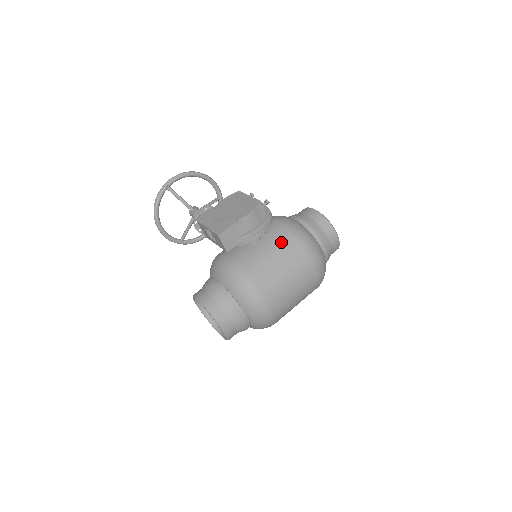
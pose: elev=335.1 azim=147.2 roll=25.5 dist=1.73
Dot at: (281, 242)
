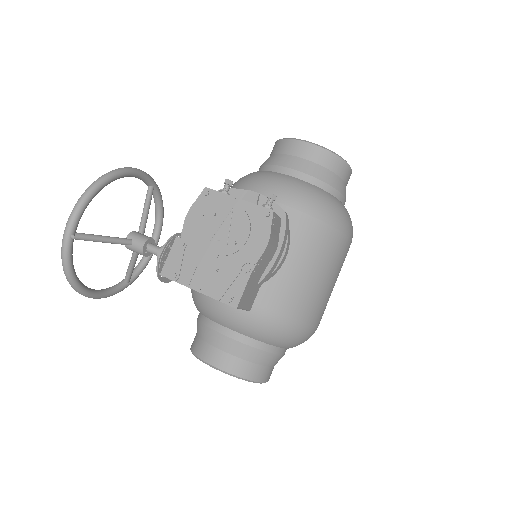
Dot at: (301, 236)
